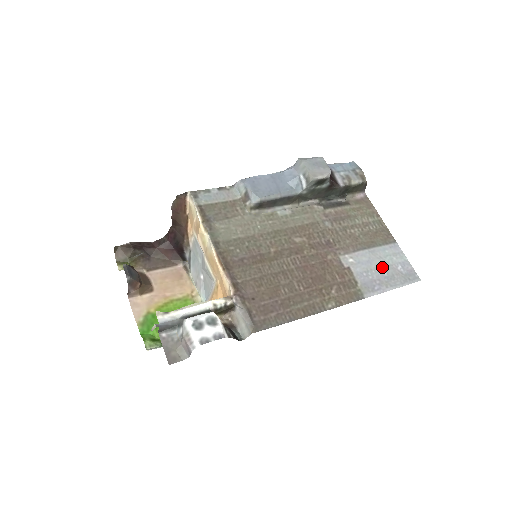
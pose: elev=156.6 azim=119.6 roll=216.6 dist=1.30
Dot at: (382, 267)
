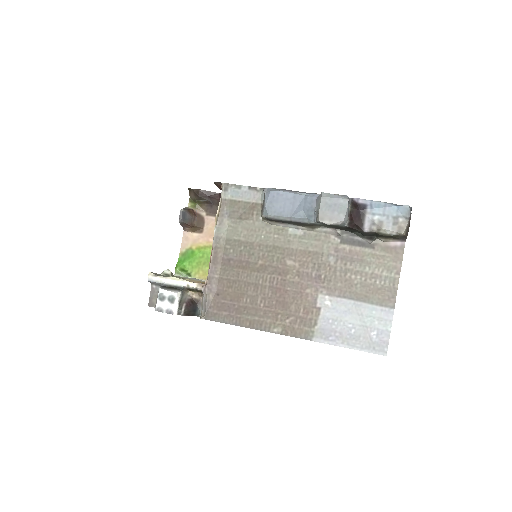
Dot at: (355, 324)
